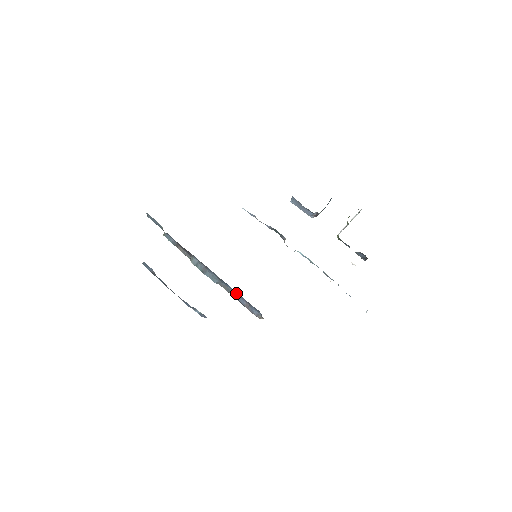
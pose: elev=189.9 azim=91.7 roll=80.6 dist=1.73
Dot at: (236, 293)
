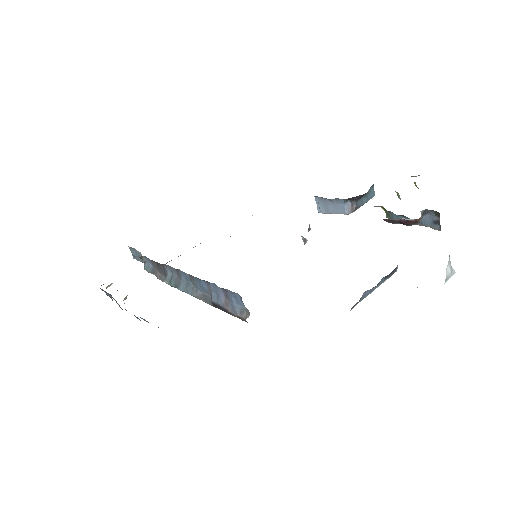
Dot at: (211, 289)
